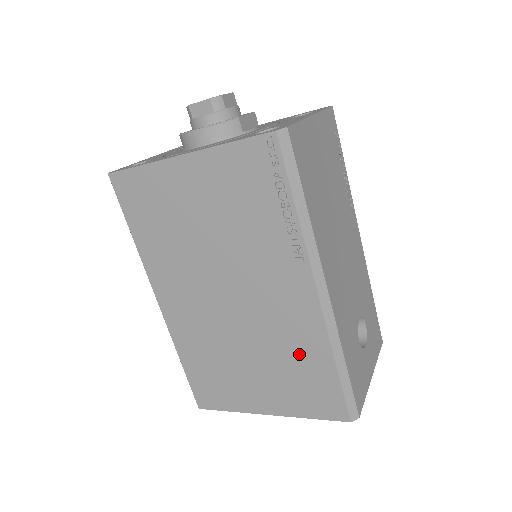
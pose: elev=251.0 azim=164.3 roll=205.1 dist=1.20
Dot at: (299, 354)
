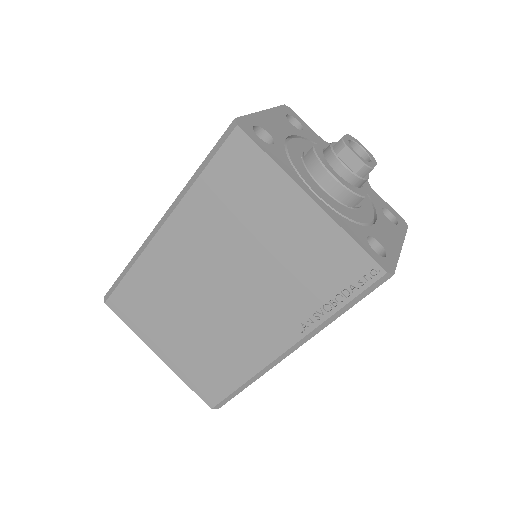
Dot at: (227, 358)
